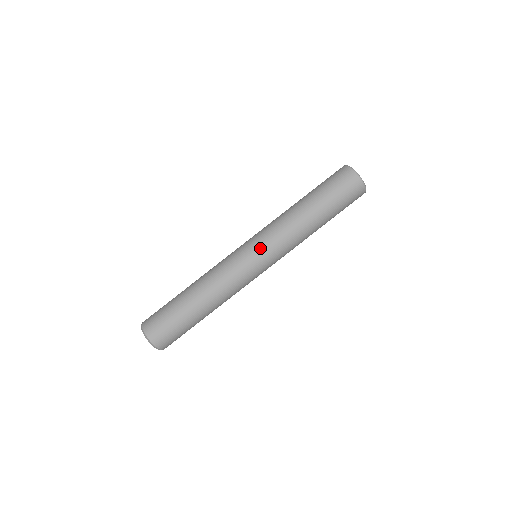
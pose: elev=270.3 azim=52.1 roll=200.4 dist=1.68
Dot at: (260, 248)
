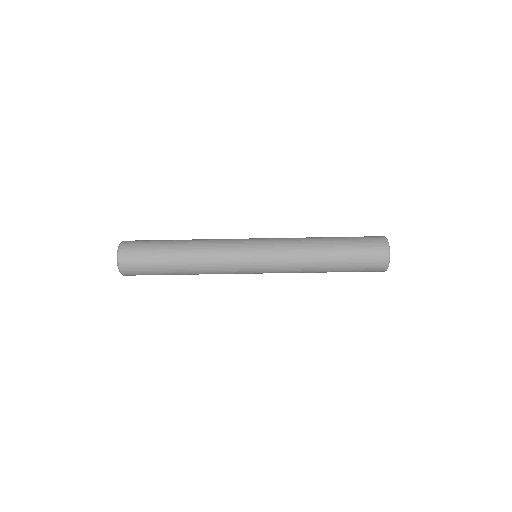
Dot at: occluded
